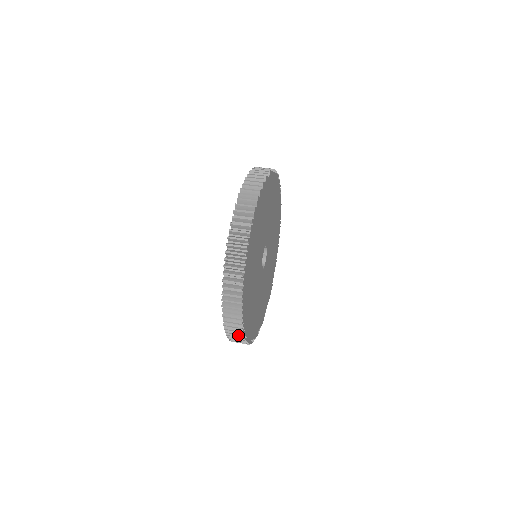
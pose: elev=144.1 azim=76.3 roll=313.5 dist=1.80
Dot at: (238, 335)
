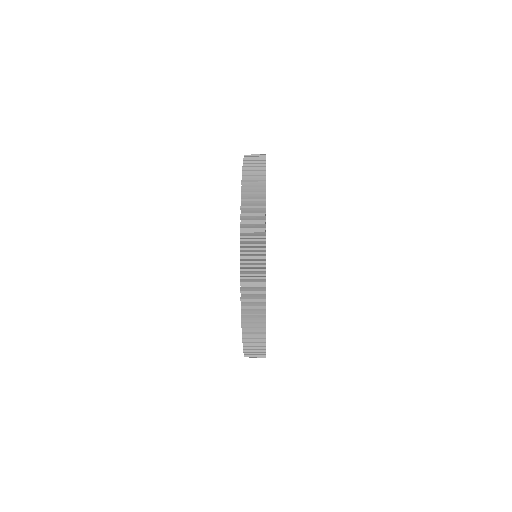
Dot at: (257, 181)
